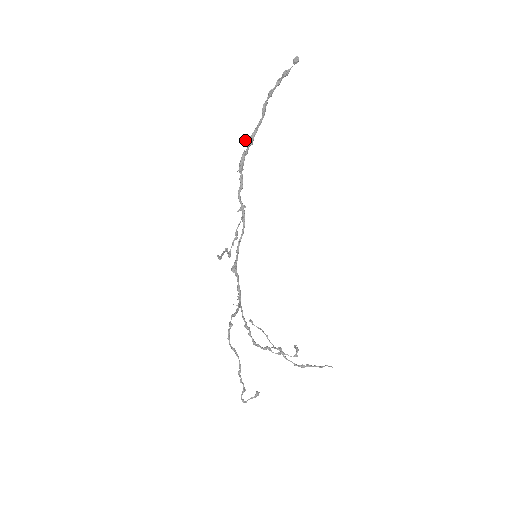
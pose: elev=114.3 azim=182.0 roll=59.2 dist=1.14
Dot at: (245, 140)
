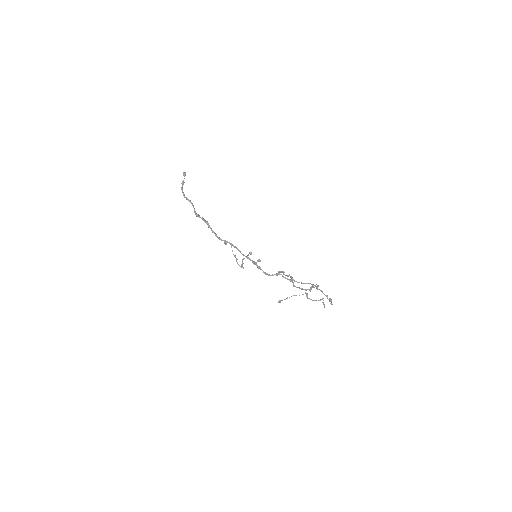
Dot at: (196, 214)
